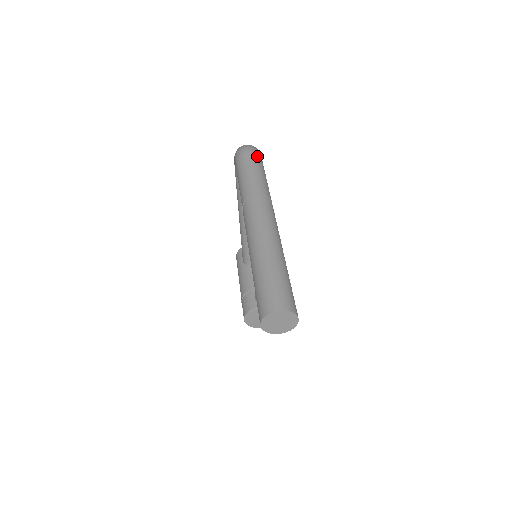
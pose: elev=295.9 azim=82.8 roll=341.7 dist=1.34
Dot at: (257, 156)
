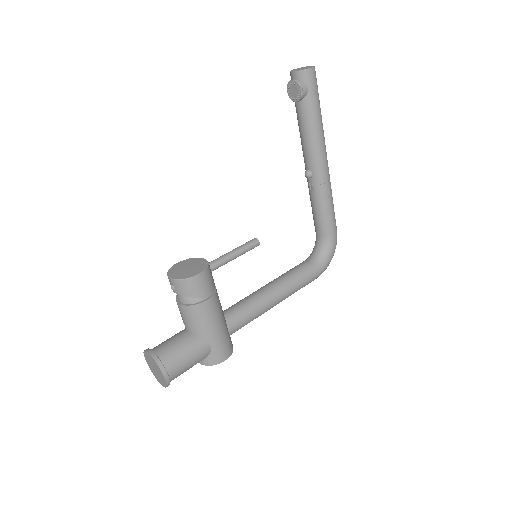
Dot at: (336, 226)
